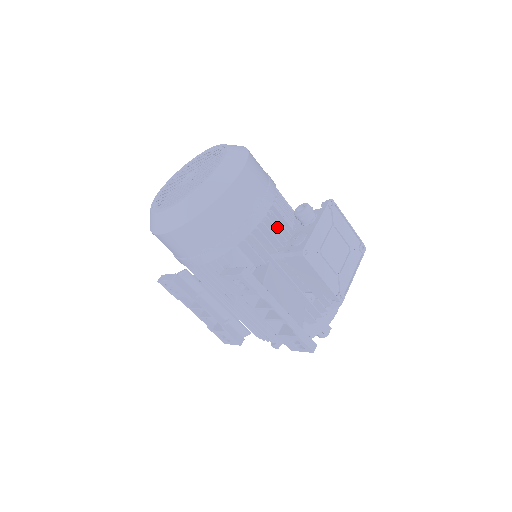
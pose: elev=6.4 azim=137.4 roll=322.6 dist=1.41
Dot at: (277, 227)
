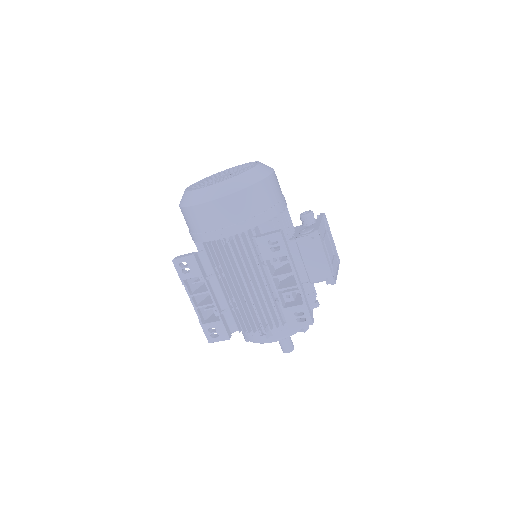
Dot at: occluded
